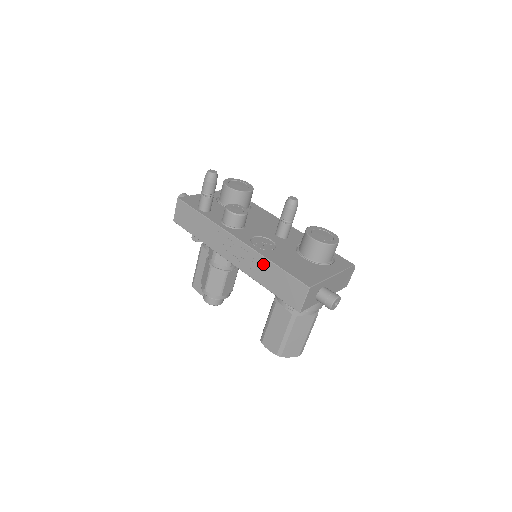
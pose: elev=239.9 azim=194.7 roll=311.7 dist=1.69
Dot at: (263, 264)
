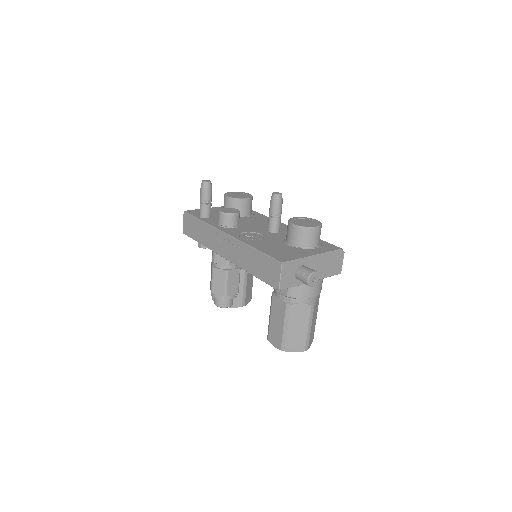
Dot at: (246, 251)
